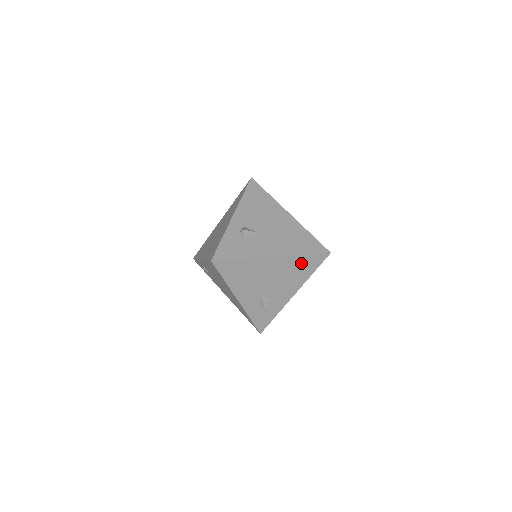
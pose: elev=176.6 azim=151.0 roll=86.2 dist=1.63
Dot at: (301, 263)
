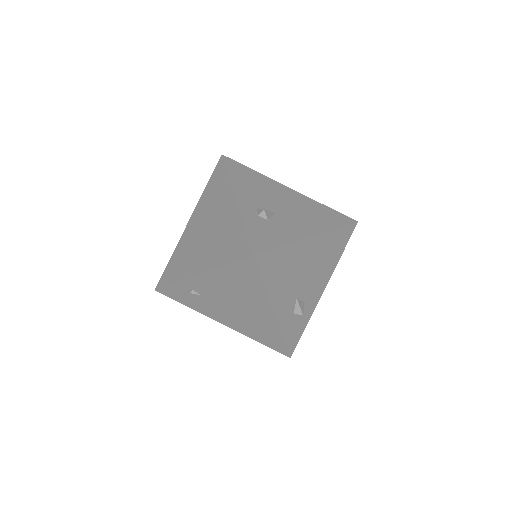
Dot at: (334, 241)
